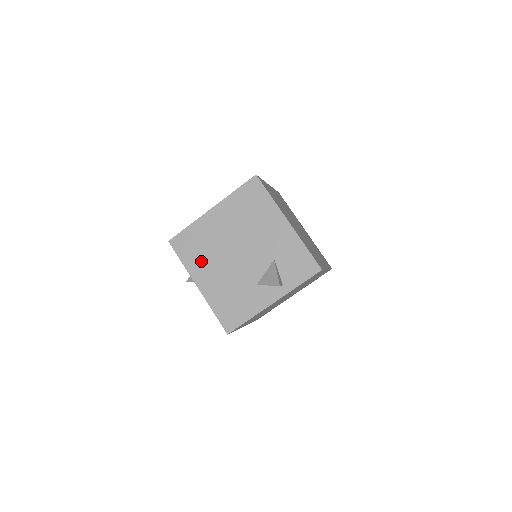
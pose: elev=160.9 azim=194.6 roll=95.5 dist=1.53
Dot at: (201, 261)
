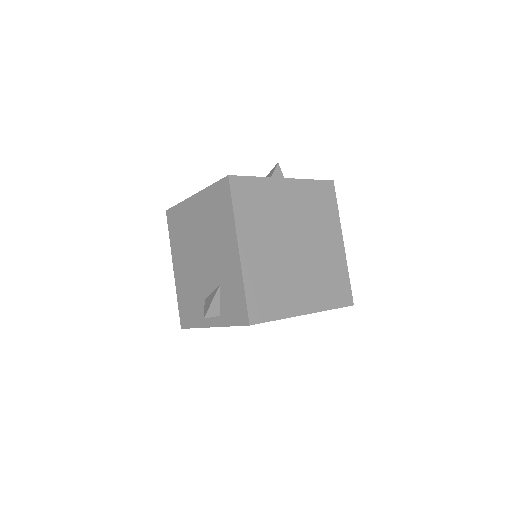
Dot at: (179, 246)
